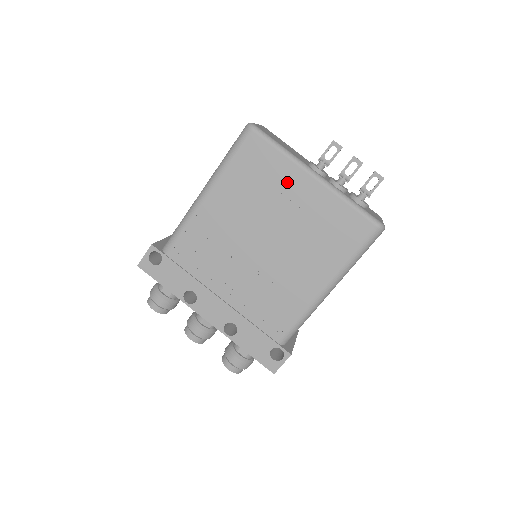
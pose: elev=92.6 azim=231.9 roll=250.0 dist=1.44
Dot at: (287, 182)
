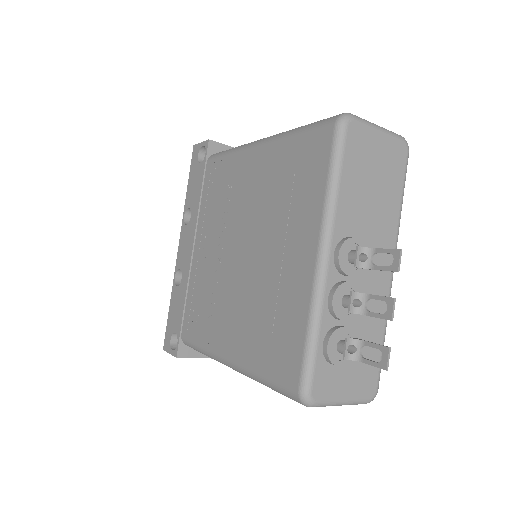
Dot at: (300, 224)
